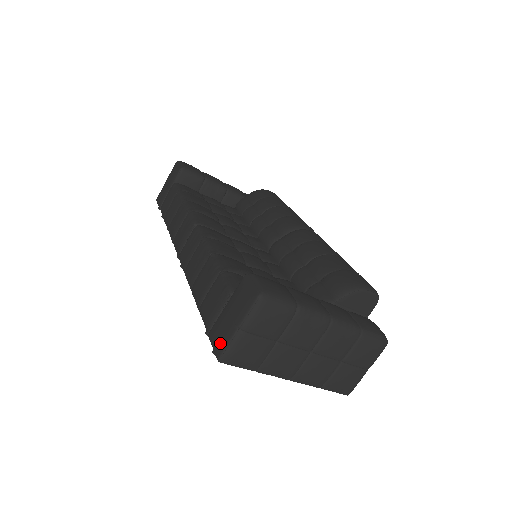
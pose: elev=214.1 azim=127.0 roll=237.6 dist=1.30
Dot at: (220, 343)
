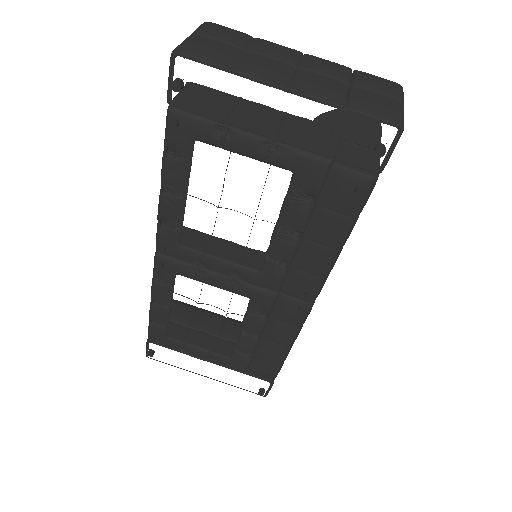
Dot at: occluded
